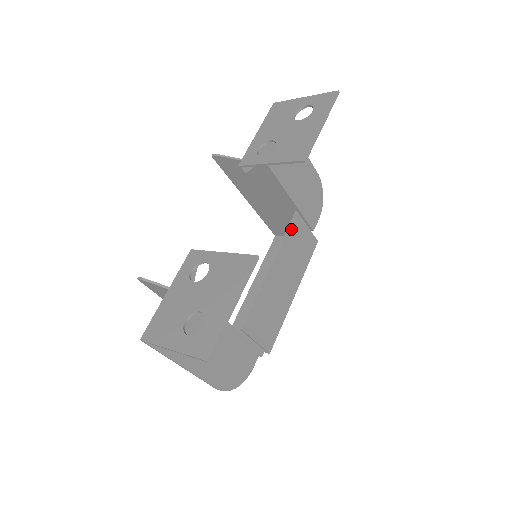
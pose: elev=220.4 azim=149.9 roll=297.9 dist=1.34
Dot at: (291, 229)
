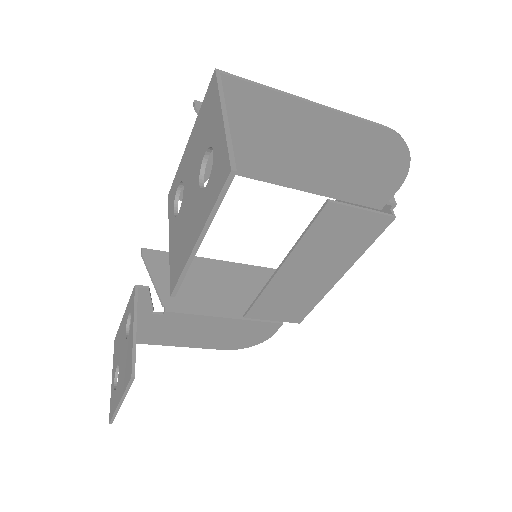
Dot at: (317, 224)
